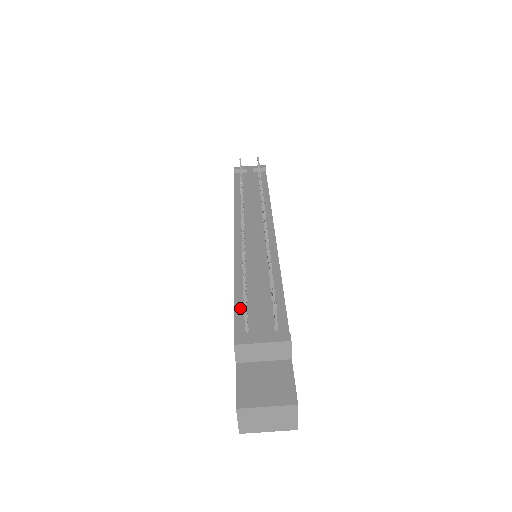
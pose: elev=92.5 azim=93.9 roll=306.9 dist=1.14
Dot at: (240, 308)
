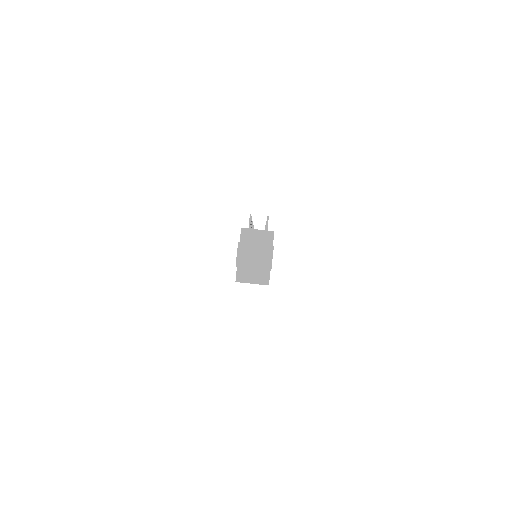
Dot at: occluded
